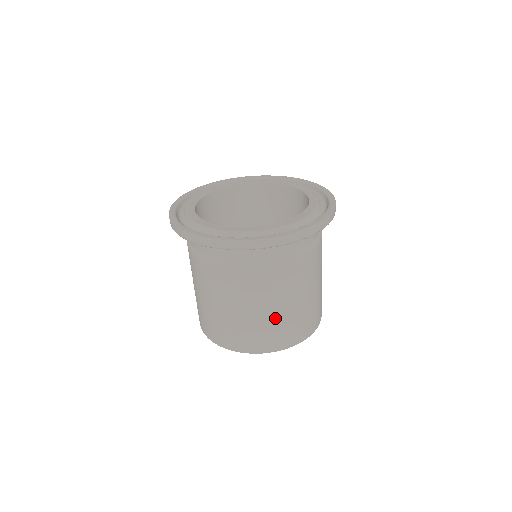
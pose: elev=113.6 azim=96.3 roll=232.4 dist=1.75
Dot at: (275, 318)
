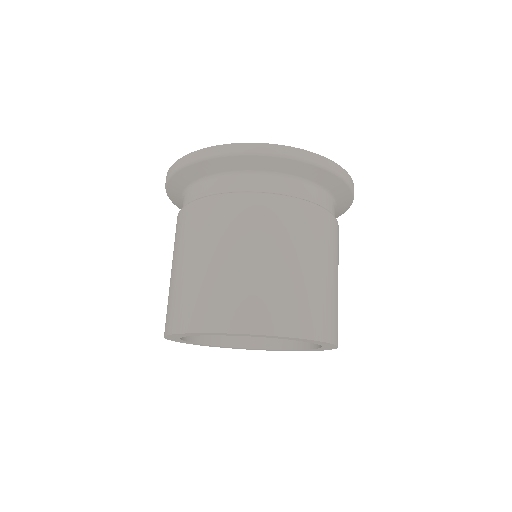
Dot at: (264, 274)
